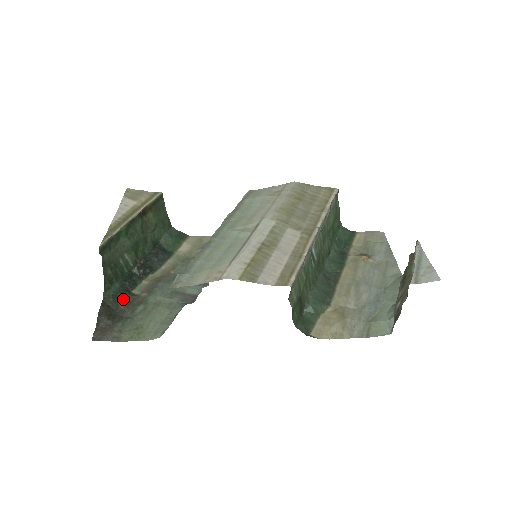
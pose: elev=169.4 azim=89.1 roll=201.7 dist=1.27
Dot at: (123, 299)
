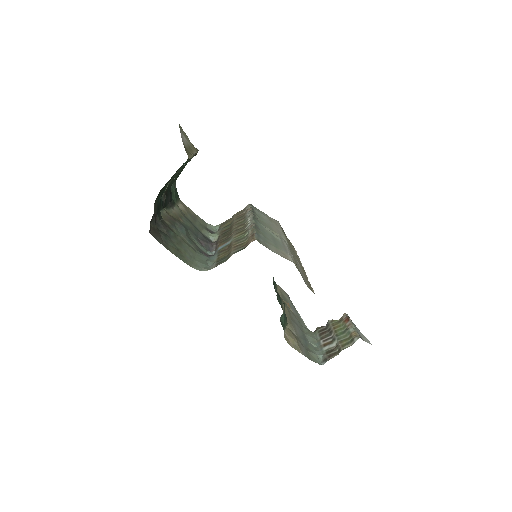
Dot at: (159, 214)
